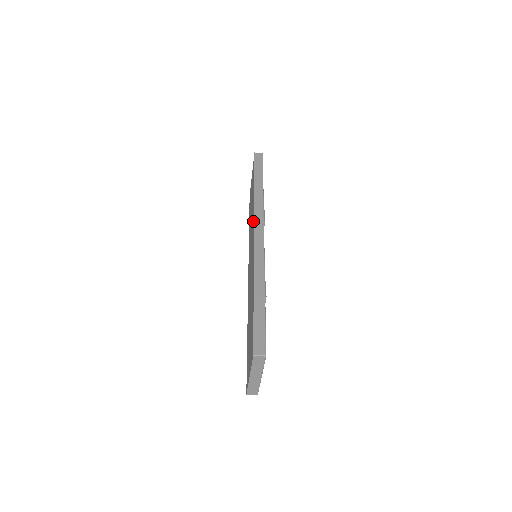
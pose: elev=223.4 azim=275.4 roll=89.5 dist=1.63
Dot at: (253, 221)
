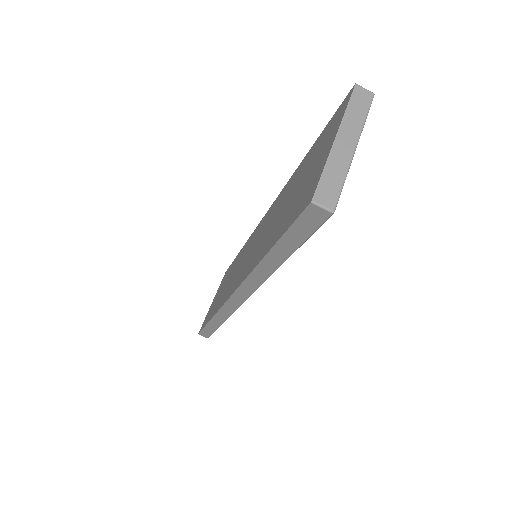
Dot at: (254, 232)
